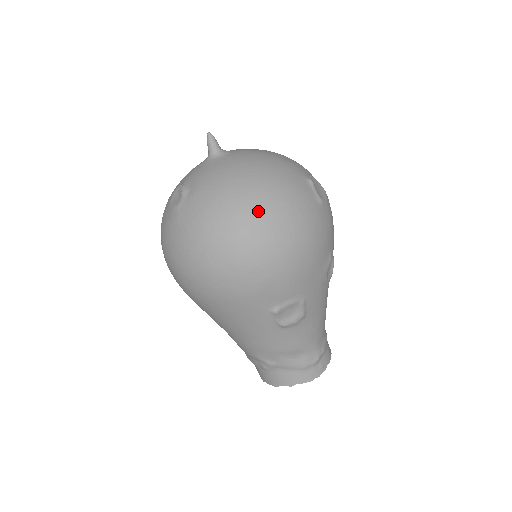
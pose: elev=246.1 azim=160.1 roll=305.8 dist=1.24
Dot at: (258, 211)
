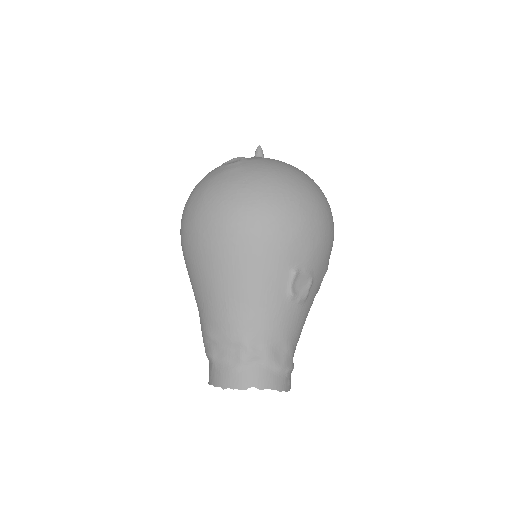
Dot at: (309, 183)
